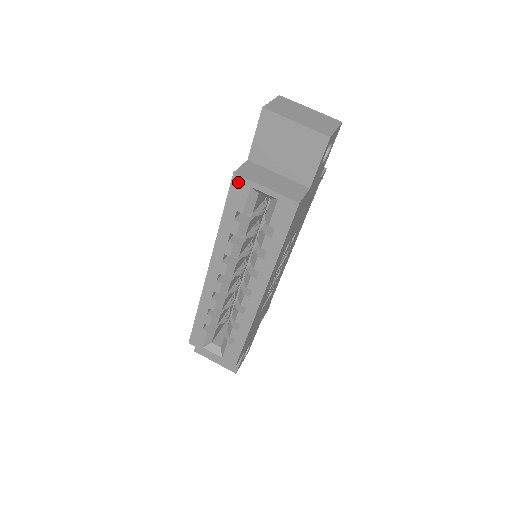
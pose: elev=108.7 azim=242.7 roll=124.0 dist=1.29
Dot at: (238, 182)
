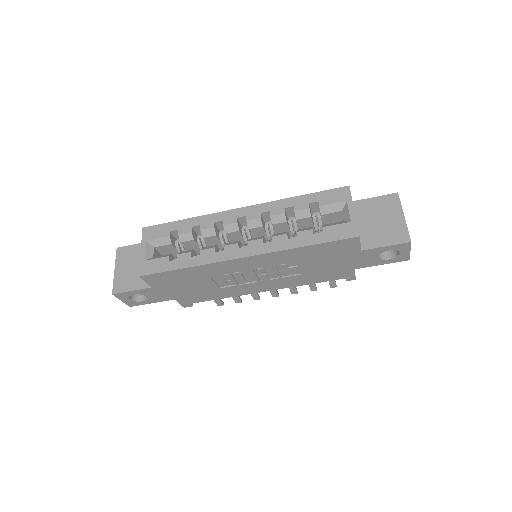
Dot at: (344, 192)
